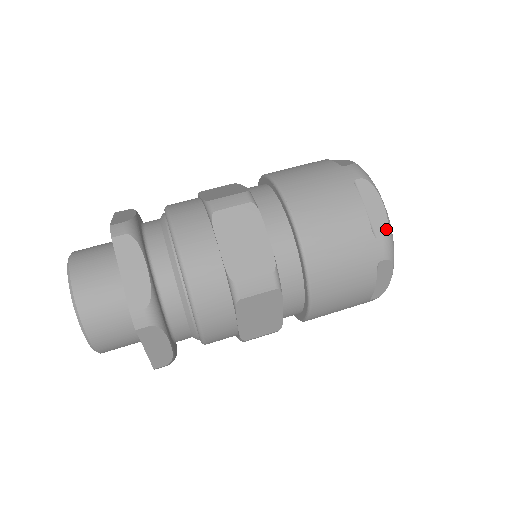
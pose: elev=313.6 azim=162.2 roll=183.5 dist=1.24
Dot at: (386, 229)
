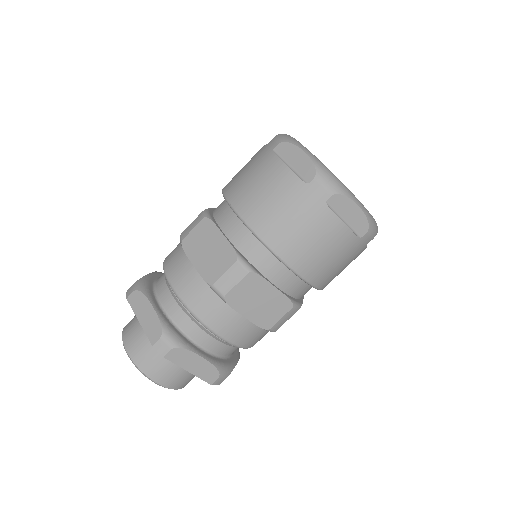
Dot at: (368, 226)
